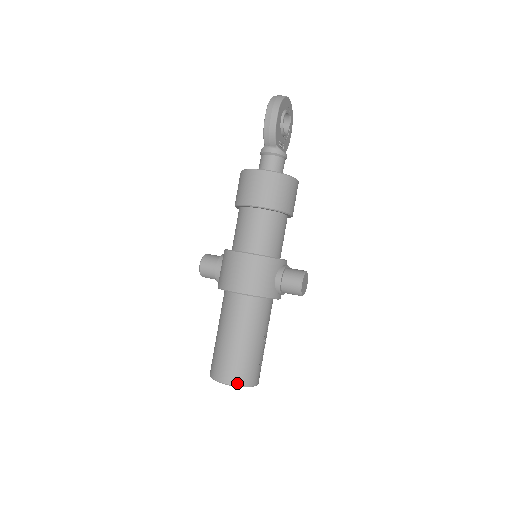
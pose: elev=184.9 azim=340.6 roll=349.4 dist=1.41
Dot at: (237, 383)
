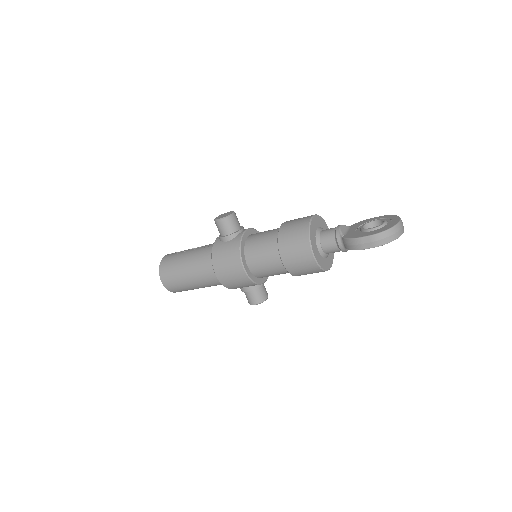
Dot at: (169, 289)
